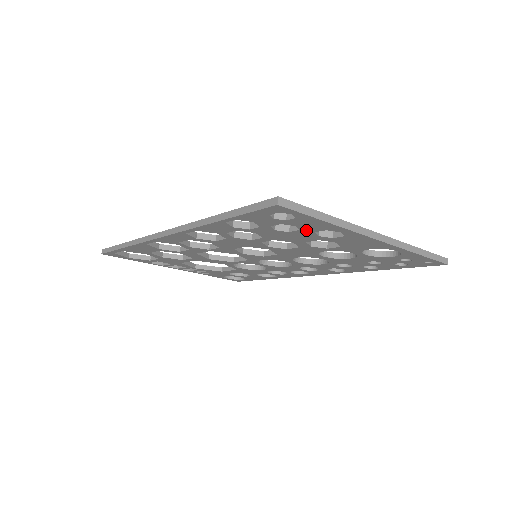
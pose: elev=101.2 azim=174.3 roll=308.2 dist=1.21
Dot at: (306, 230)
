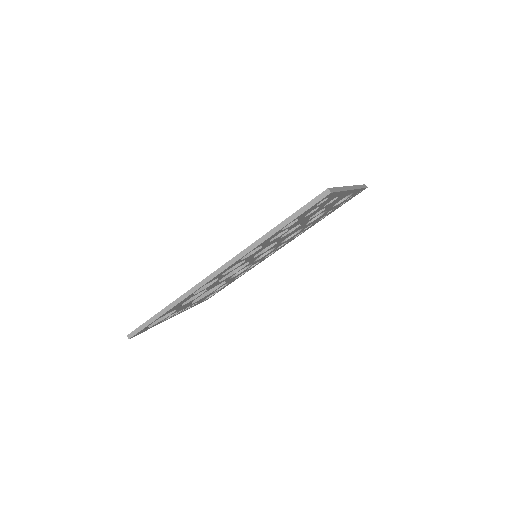
Dot at: (322, 206)
